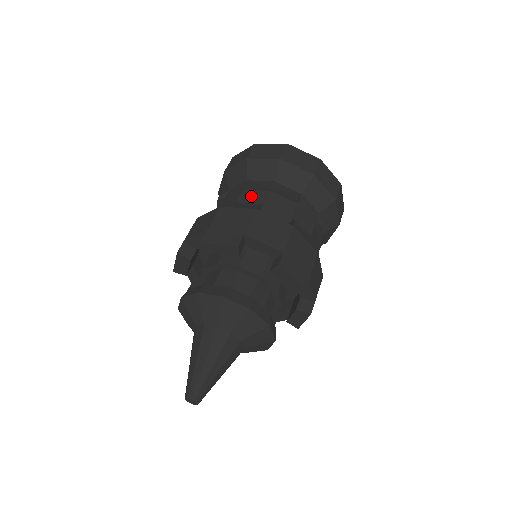
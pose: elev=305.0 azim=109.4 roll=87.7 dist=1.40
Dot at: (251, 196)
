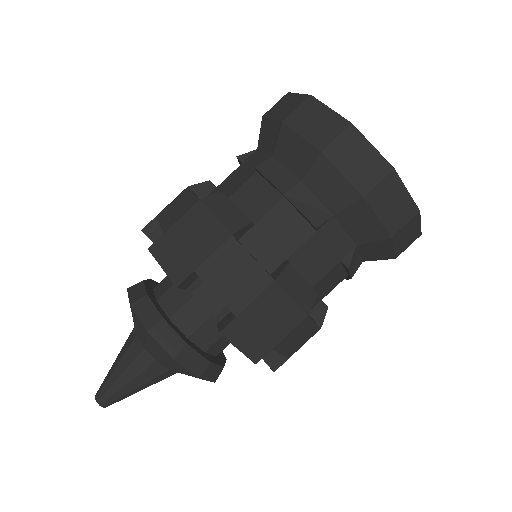
Dot at: (258, 191)
